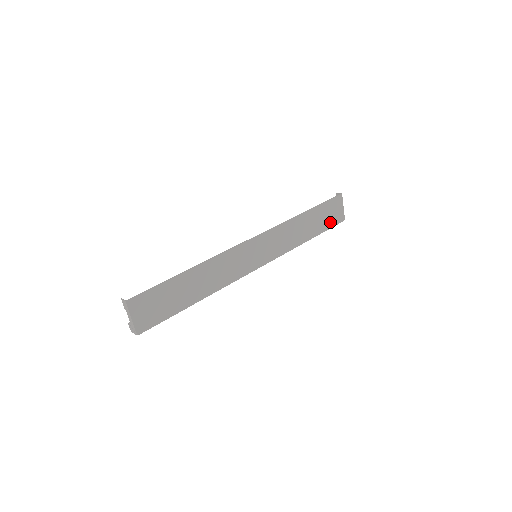
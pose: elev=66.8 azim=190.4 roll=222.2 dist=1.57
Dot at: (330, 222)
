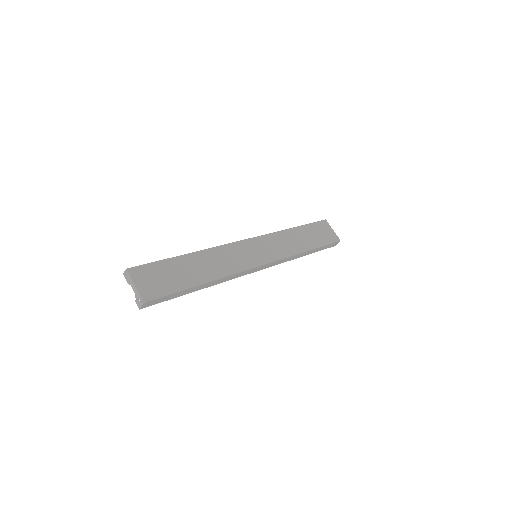
Dot at: (325, 240)
